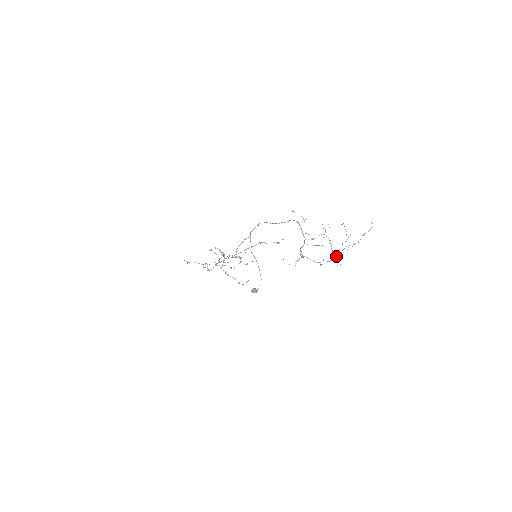
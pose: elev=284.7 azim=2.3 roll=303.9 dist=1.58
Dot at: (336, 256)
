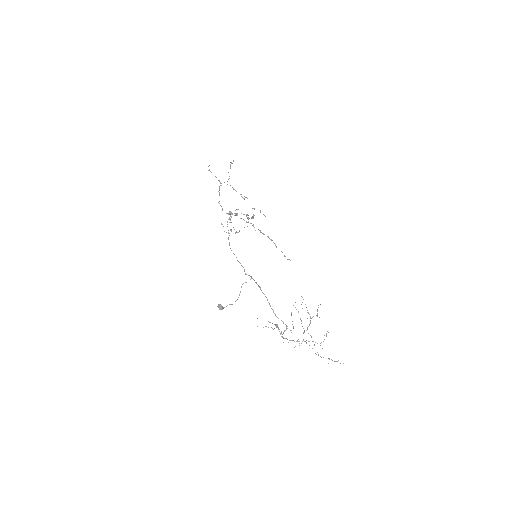
Dot at: occluded
